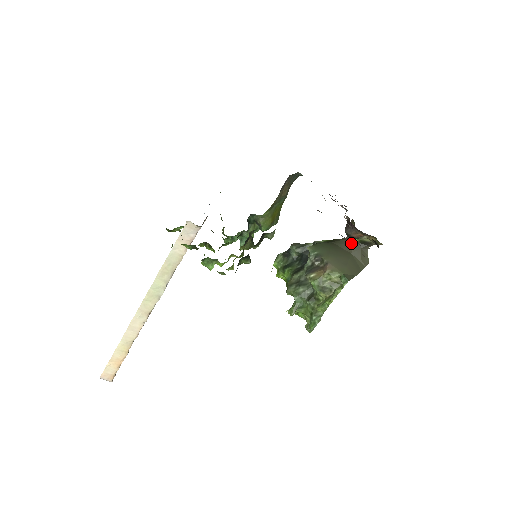
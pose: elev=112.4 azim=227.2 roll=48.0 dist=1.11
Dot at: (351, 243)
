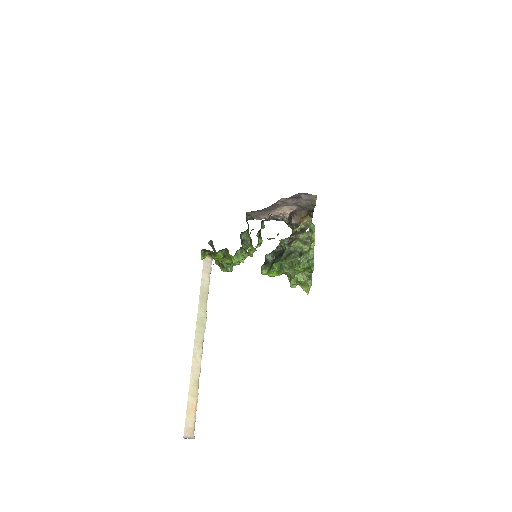
Dot at: (296, 233)
